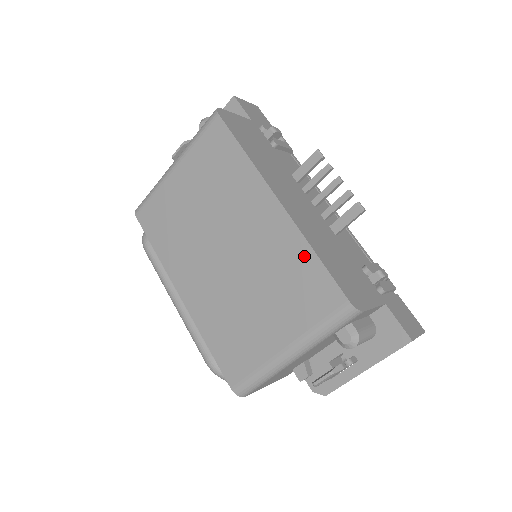
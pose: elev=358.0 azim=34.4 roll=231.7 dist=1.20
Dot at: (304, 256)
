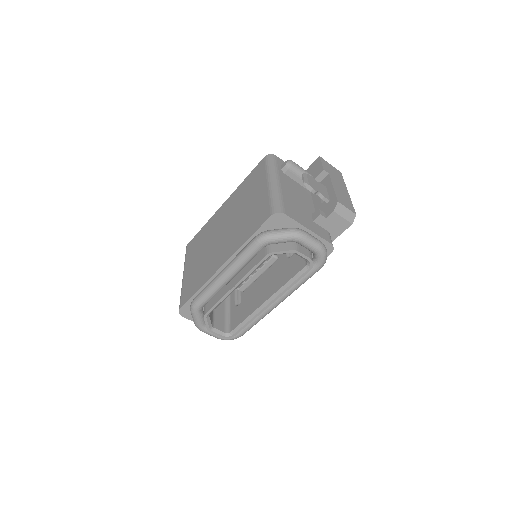
Dot at: (243, 184)
